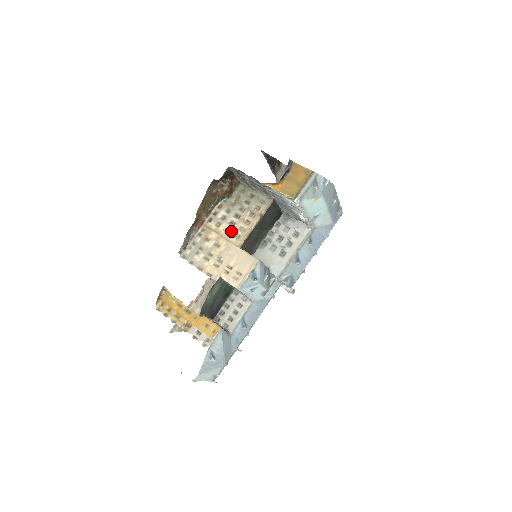
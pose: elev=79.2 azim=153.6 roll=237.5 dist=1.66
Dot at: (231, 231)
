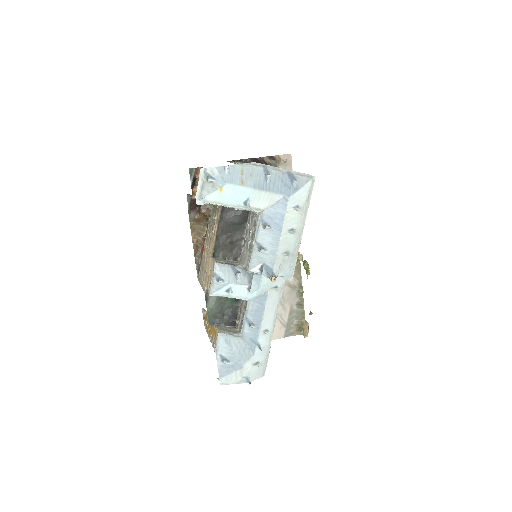
Dot at: (210, 245)
